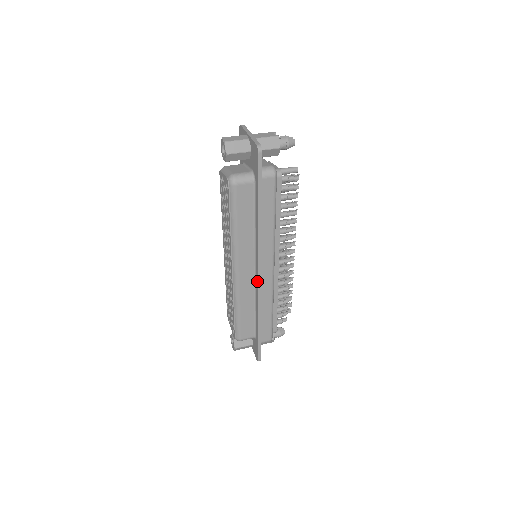
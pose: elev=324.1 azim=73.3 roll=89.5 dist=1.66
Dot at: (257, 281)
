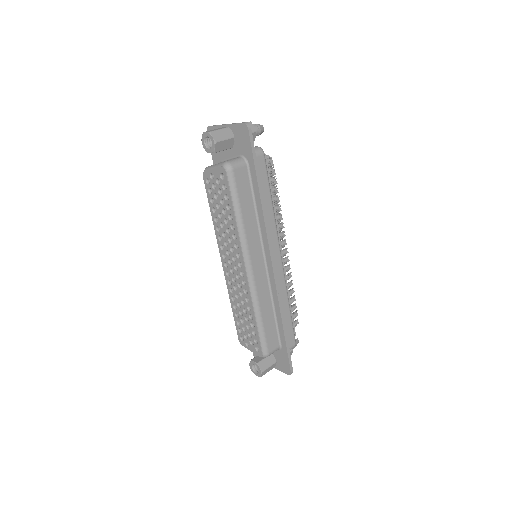
Dot at: (272, 273)
